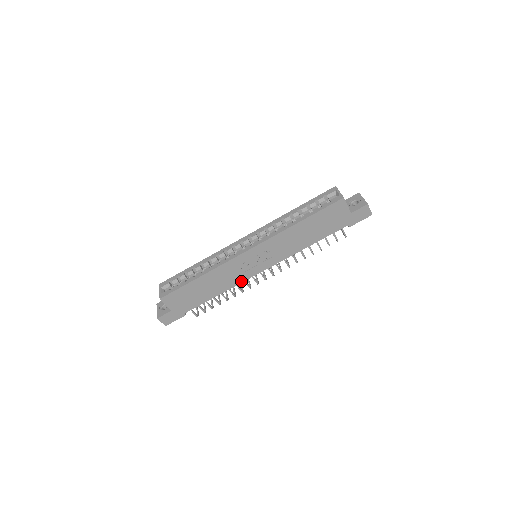
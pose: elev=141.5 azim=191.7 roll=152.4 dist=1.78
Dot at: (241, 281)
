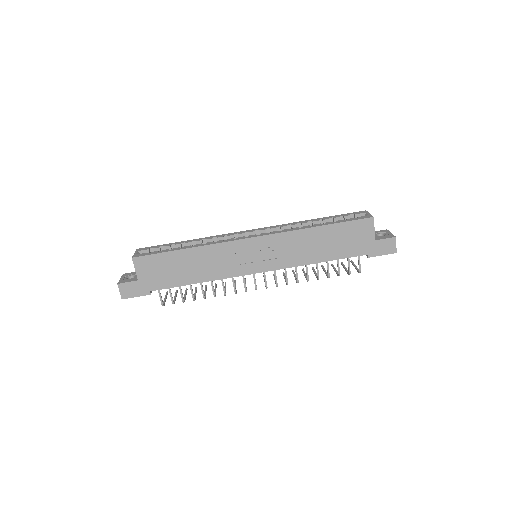
Dot at: (230, 275)
